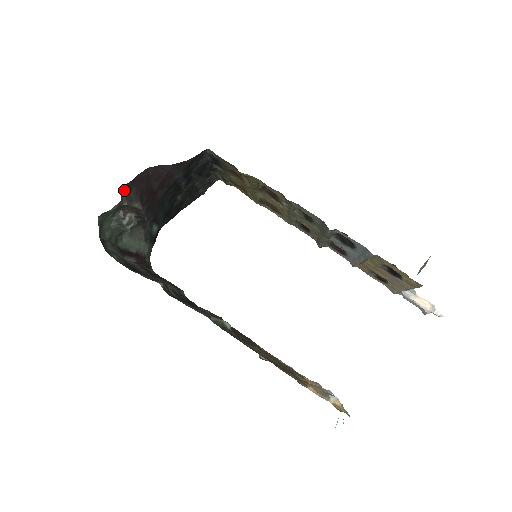
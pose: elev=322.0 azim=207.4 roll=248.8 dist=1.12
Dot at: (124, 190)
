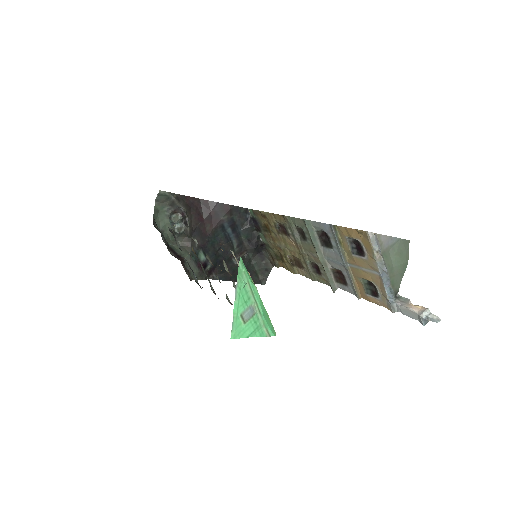
Dot at: (177, 196)
